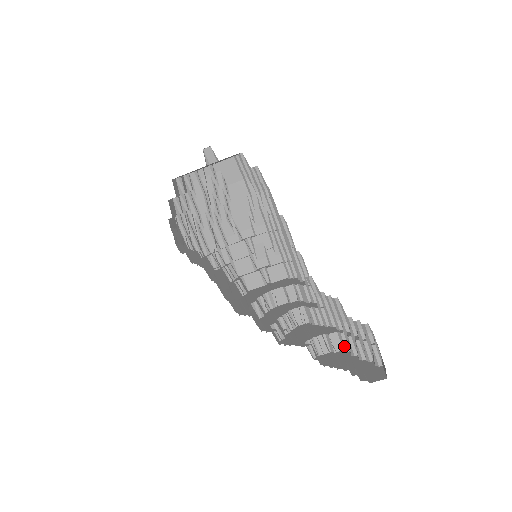
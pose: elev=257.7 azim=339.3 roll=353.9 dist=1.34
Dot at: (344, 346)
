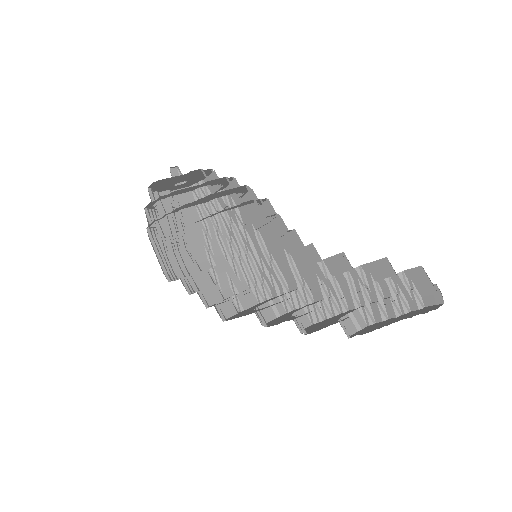
Dot at: (370, 319)
